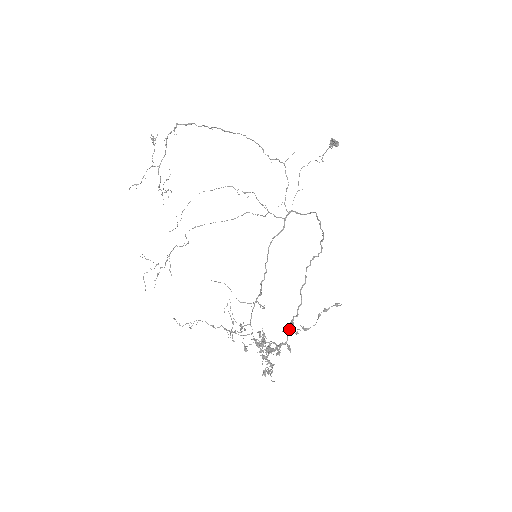
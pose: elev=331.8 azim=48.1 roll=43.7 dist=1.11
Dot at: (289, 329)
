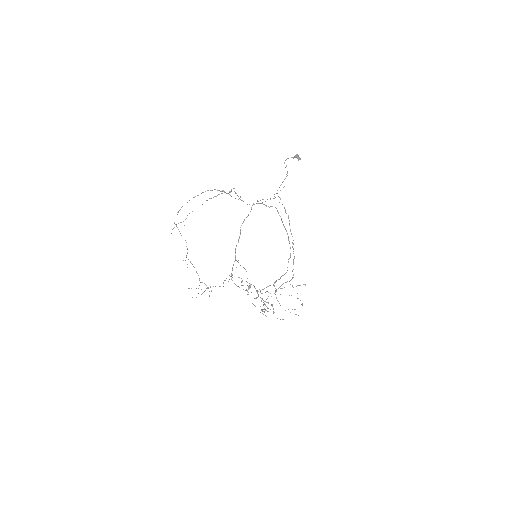
Dot at: occluded
